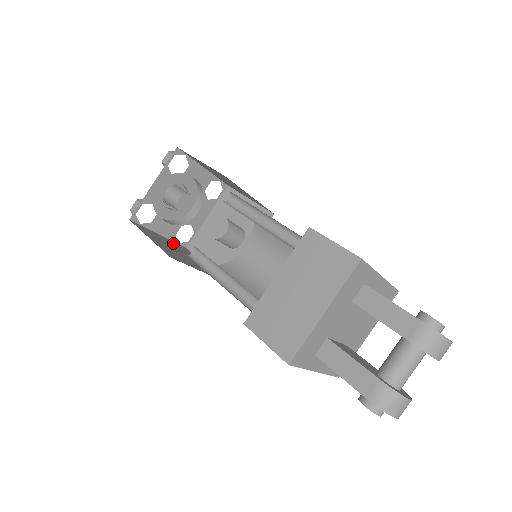
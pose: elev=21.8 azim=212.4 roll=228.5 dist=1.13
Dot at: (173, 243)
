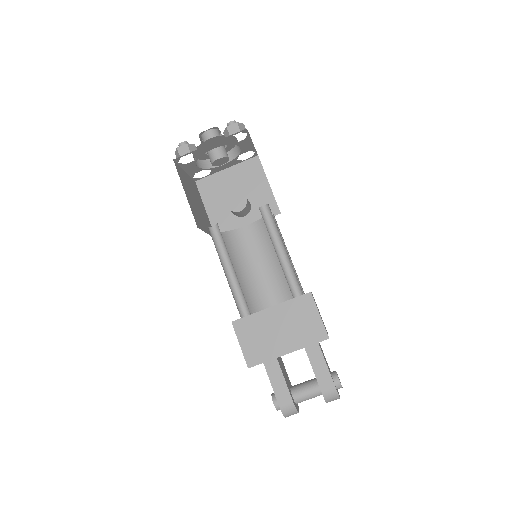
Dot at: (191, 182)
